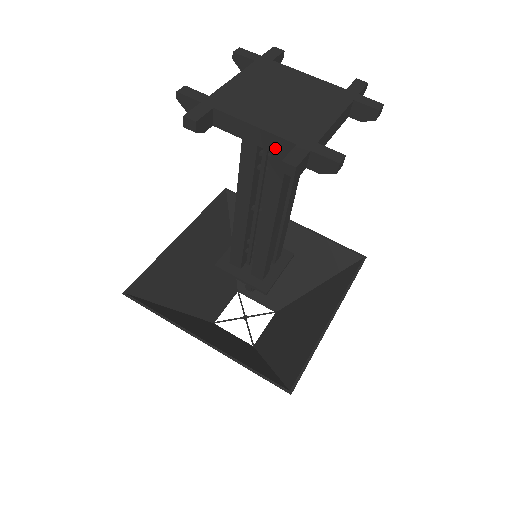
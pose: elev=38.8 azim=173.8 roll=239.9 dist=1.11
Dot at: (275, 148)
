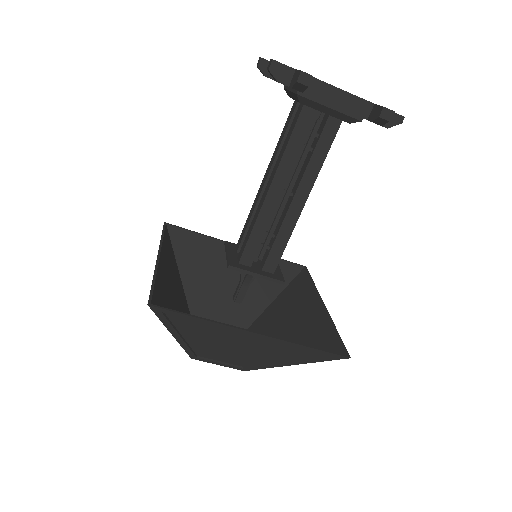
Dot at: occluded
